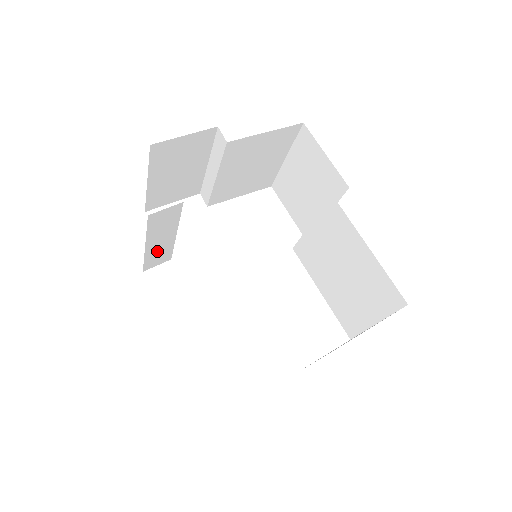
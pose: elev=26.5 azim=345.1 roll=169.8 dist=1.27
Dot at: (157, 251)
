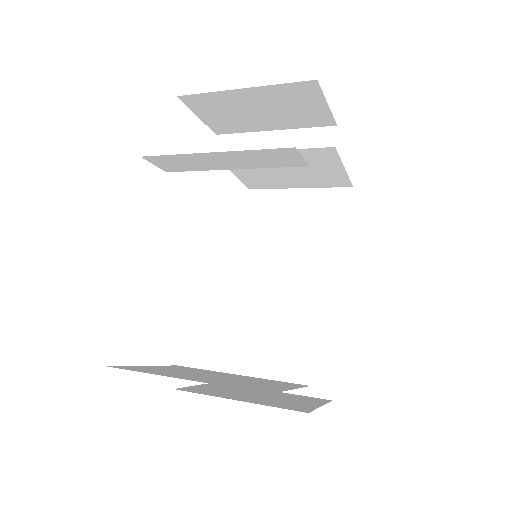
Dot at: (194, 161)
